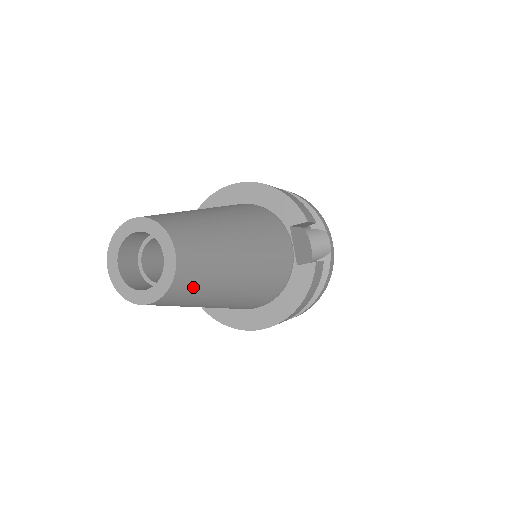
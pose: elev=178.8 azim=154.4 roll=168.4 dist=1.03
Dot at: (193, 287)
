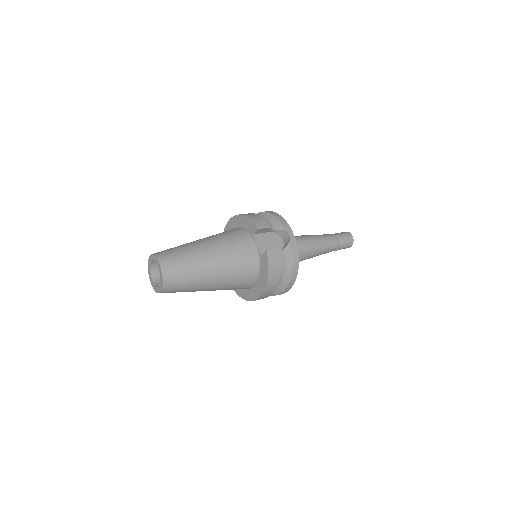
Dot at: (179, 280)
